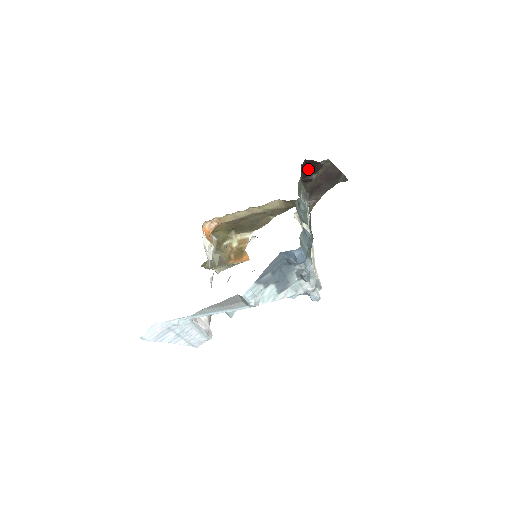
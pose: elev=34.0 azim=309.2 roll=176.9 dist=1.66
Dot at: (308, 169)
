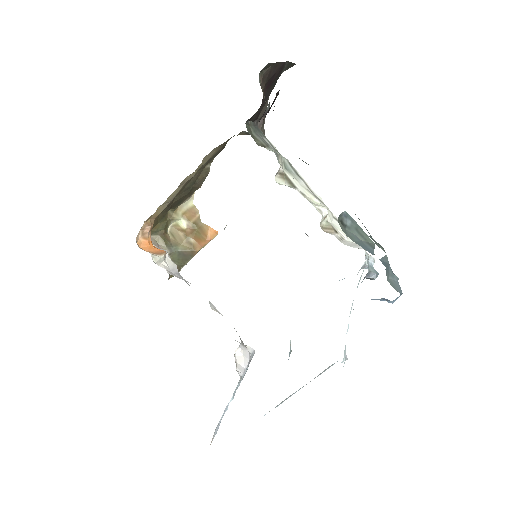
Dot at: (266, 114)
